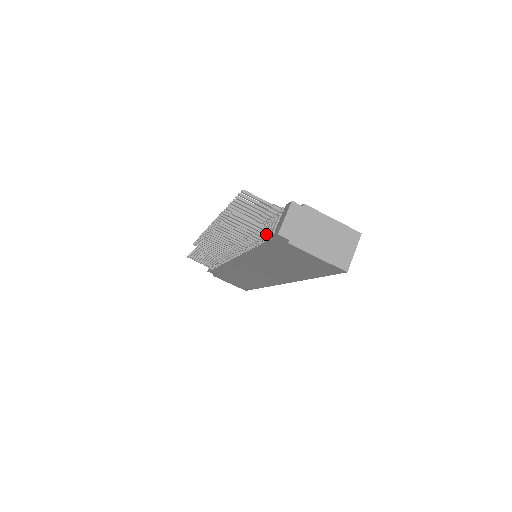
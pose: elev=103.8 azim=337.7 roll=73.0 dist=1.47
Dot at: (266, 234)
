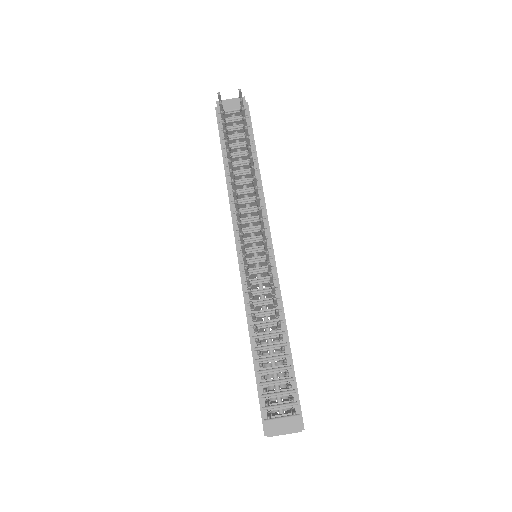
Dot at: occluded
